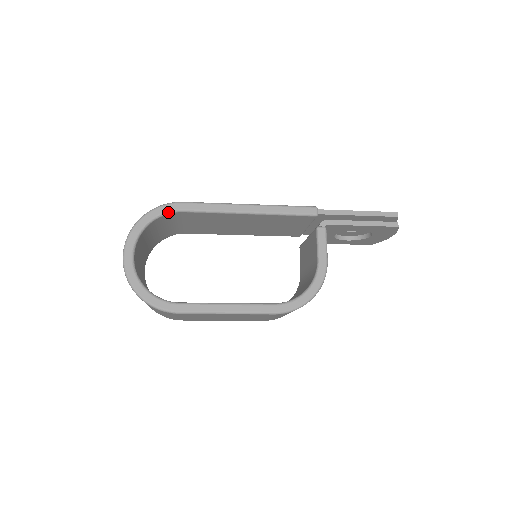
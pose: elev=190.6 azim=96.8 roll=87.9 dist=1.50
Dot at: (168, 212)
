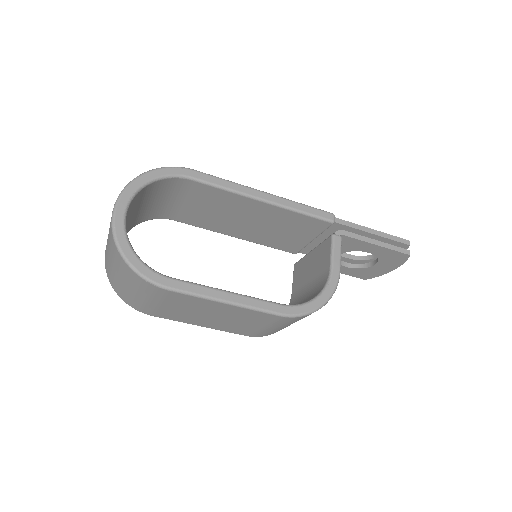
Dot at: (176, 175)
